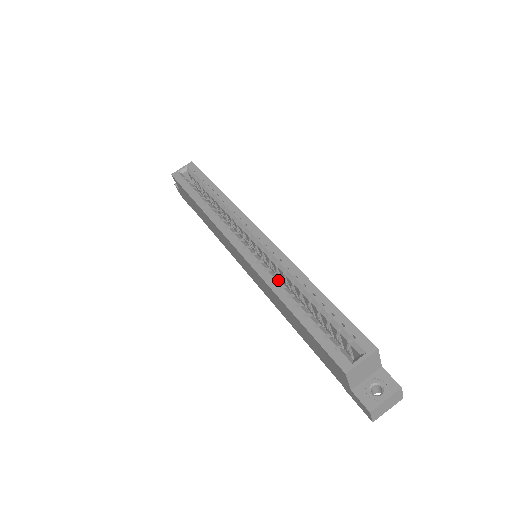
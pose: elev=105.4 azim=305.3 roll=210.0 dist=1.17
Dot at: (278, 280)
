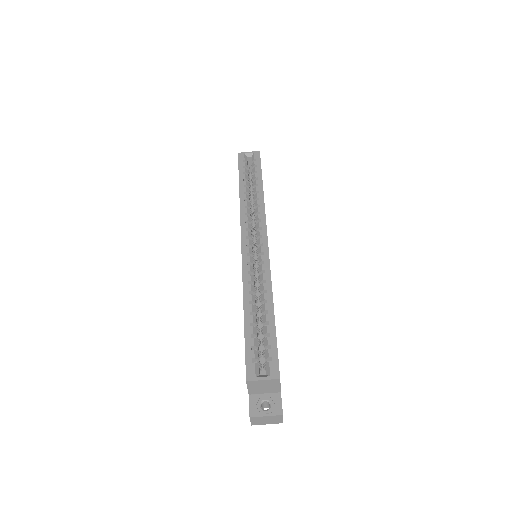
Dot at: (252, 286)
